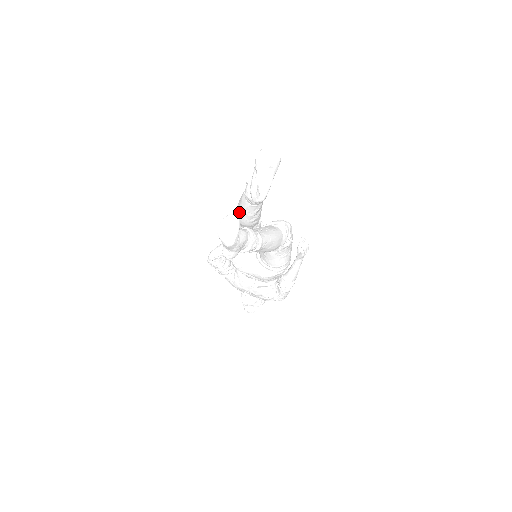
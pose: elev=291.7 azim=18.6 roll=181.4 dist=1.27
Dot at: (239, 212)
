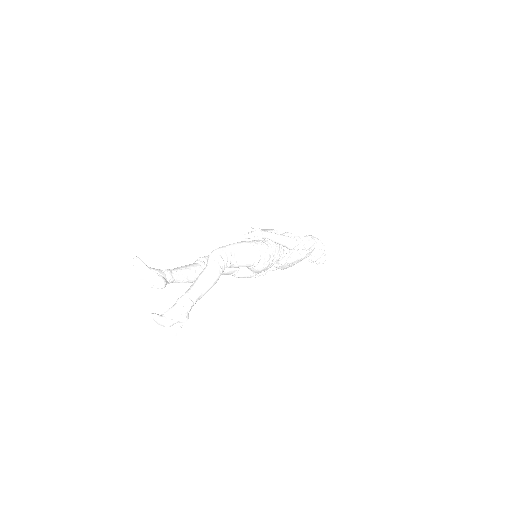
Dot at: occluded
